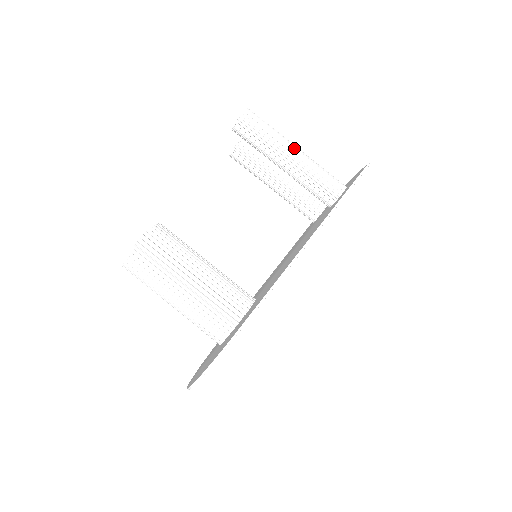
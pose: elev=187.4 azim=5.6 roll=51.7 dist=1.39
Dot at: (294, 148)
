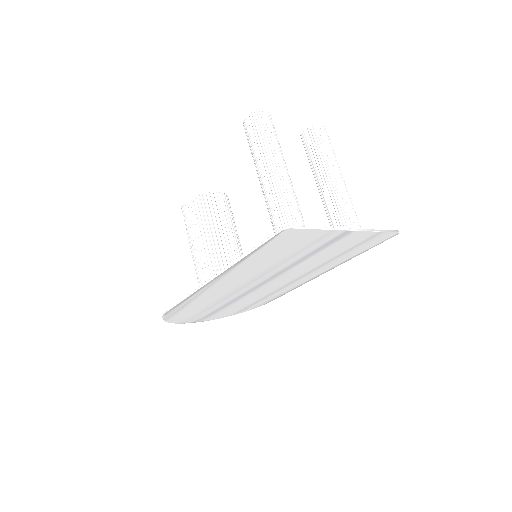
Dot at: (269, 171)
